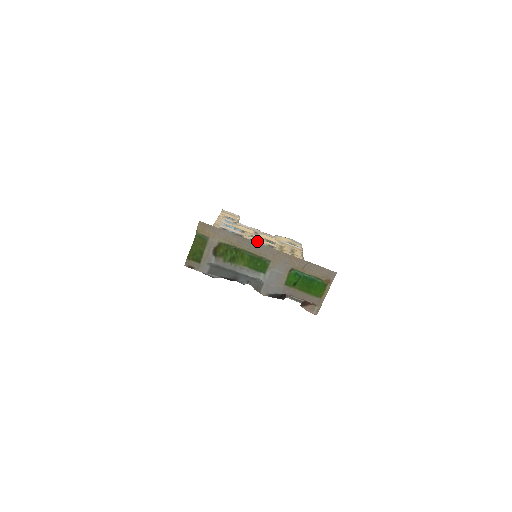
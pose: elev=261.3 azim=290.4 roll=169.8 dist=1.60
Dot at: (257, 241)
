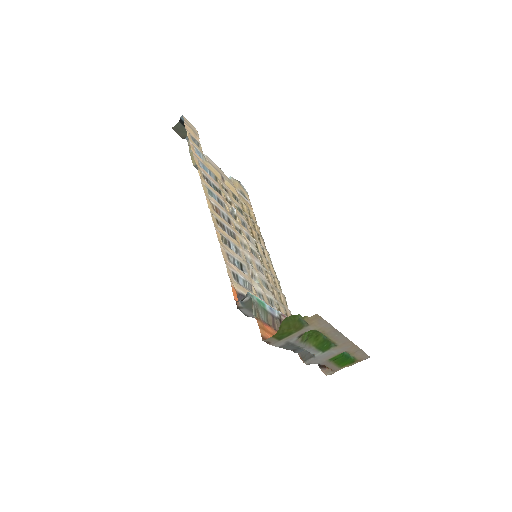
Dot at: (231, 201)
